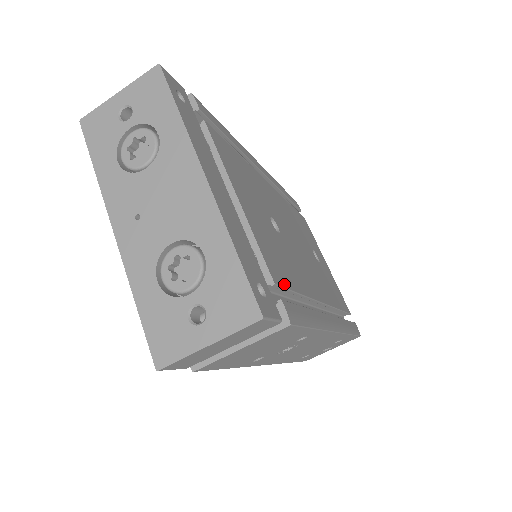
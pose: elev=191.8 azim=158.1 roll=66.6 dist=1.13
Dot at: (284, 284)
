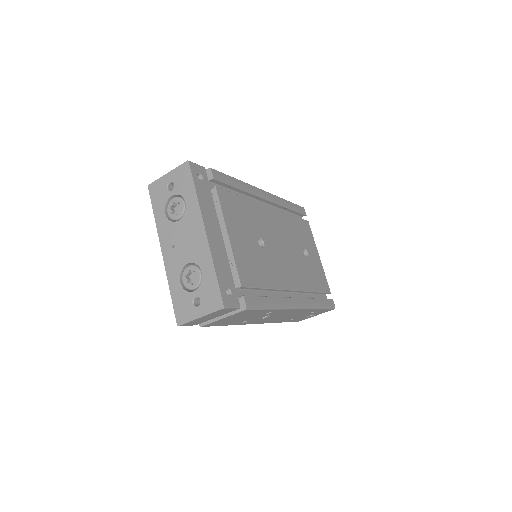
Dot at: (251, 285)
